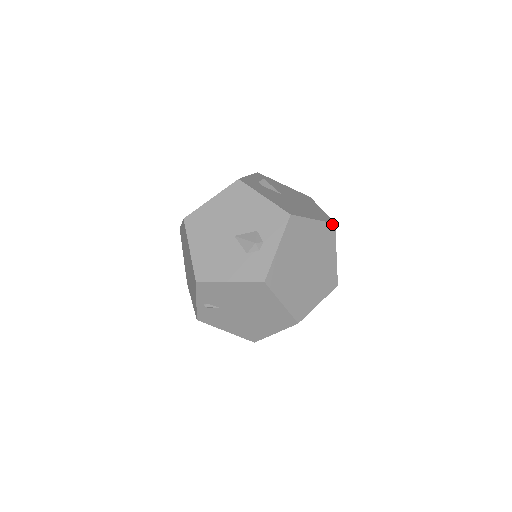
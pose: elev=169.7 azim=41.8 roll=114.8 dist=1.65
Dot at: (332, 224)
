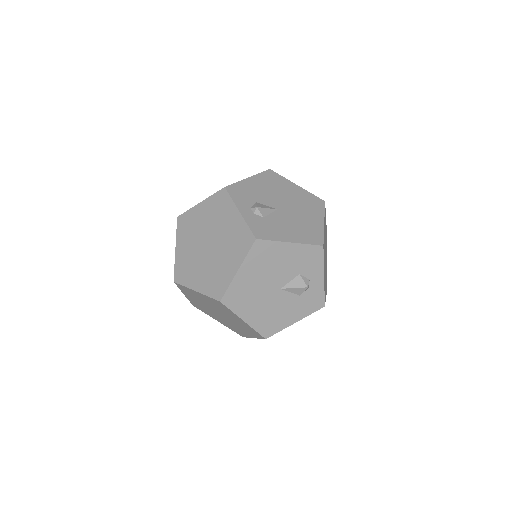
Dot at: occluded
